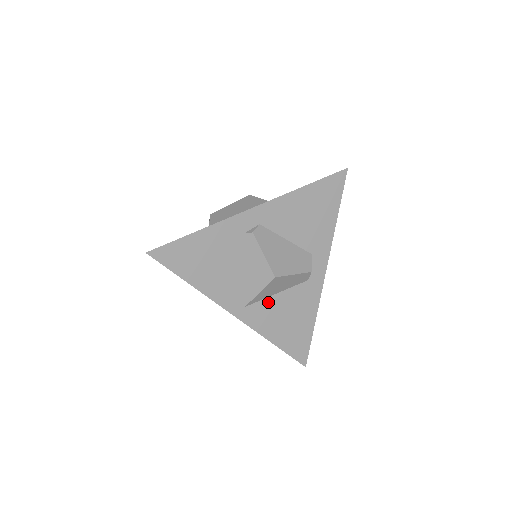
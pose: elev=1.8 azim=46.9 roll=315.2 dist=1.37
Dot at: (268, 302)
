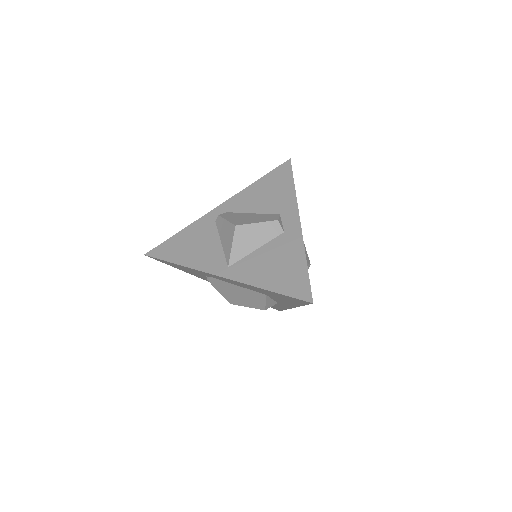
Dot at: (250, 258)
